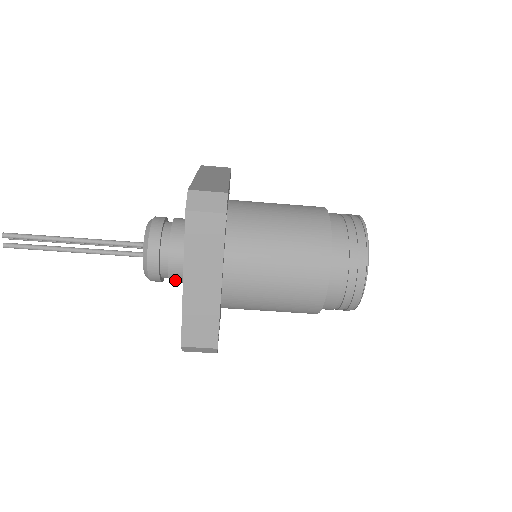
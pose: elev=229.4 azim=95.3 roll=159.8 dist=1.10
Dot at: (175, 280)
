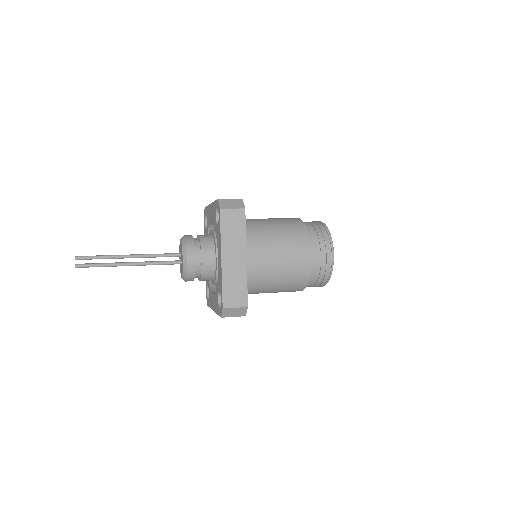
Dot at: occluded
